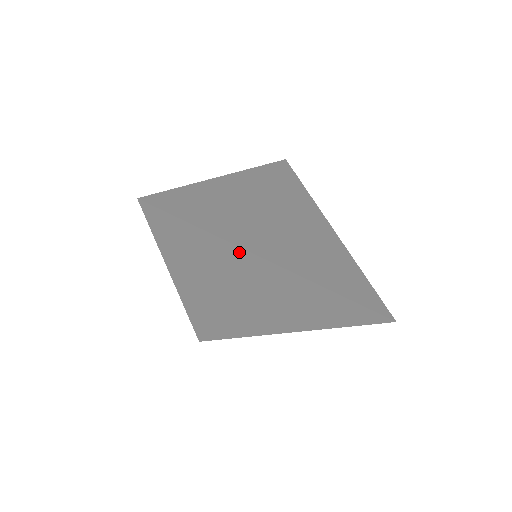
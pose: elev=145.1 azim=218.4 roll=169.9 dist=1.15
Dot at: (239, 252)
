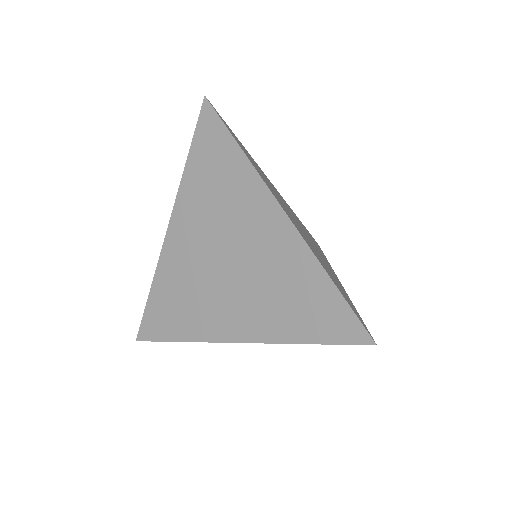
Dot at: (257, 184)
